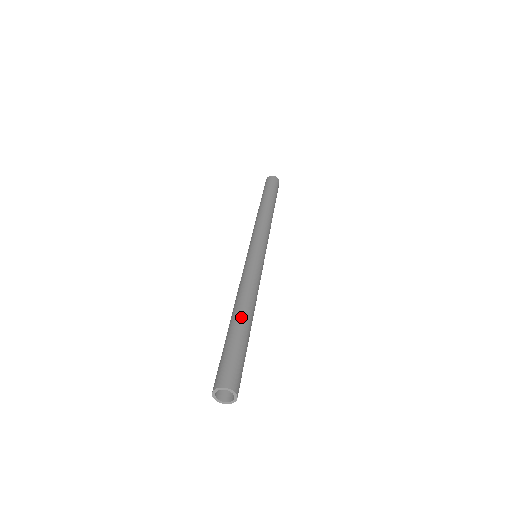
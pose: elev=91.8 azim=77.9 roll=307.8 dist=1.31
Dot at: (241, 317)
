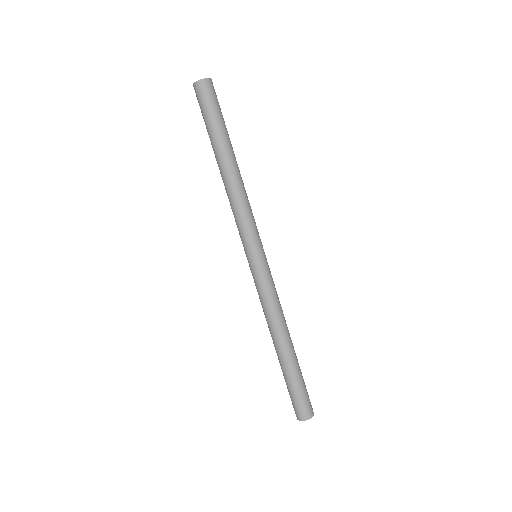
Dot at: (285, 355)
